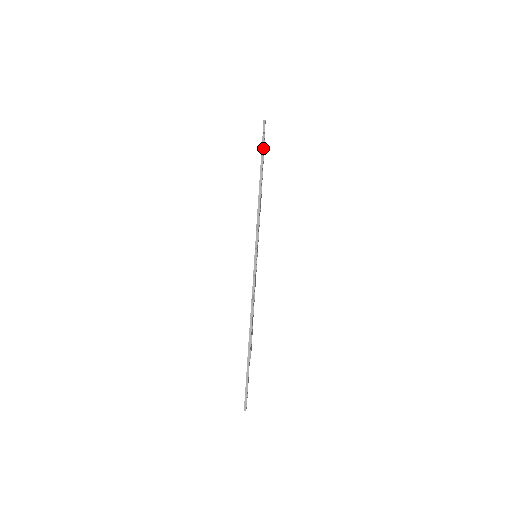
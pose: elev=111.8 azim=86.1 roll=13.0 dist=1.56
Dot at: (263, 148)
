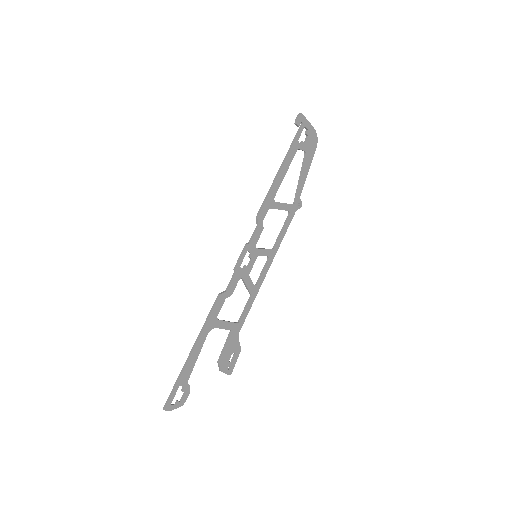
Dot at: (293, 142)
